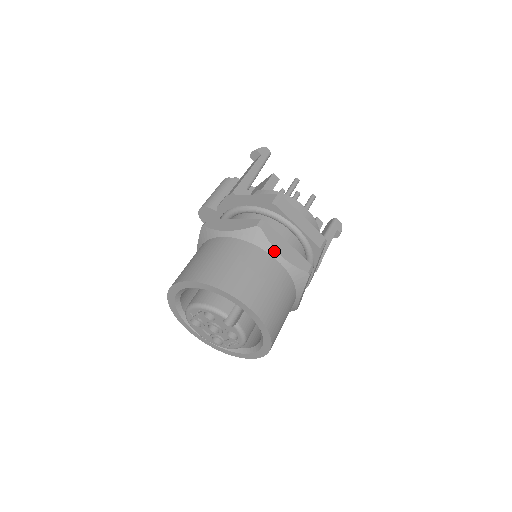
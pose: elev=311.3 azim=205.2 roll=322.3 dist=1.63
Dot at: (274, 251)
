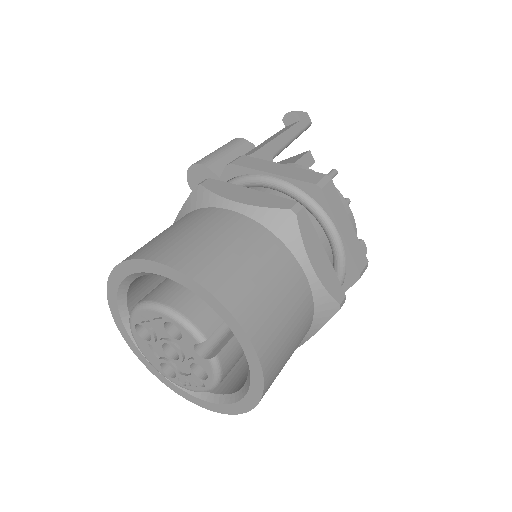
Dot at: (305, 257)
